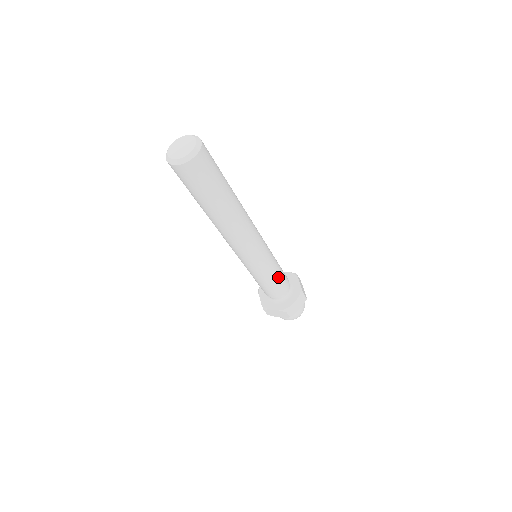
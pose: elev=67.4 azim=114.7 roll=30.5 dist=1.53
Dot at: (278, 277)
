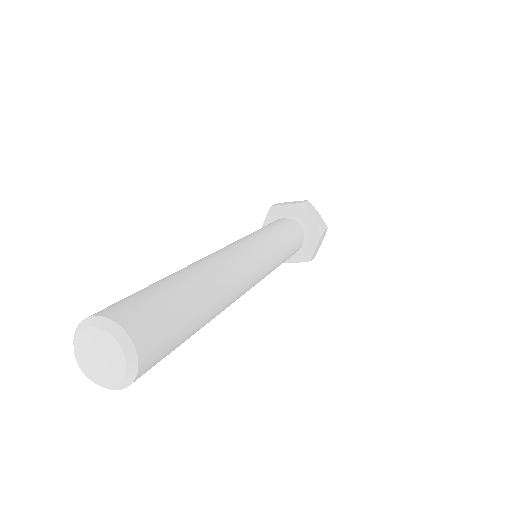
Dot at: (291, 250)
